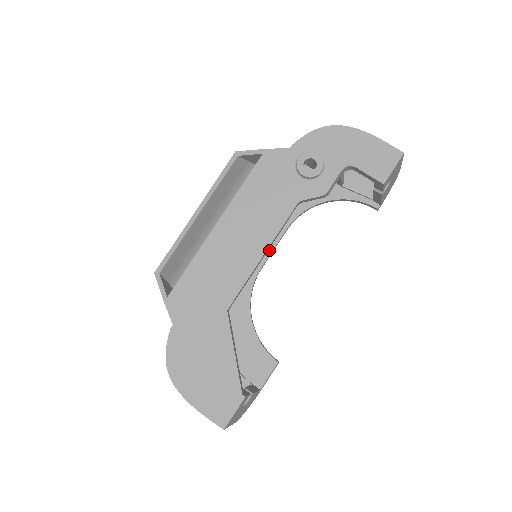
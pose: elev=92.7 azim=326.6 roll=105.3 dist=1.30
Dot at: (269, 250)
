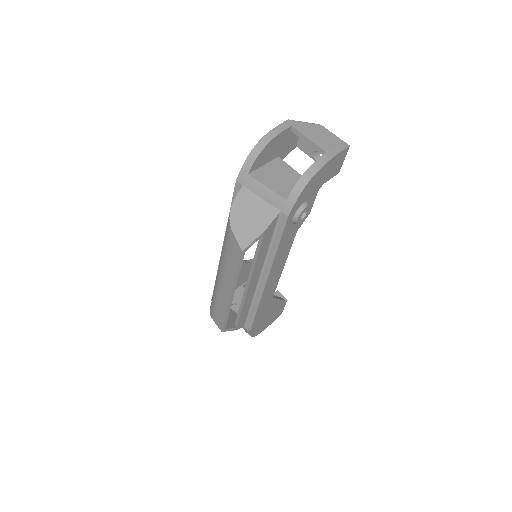
Dot at: occluded
